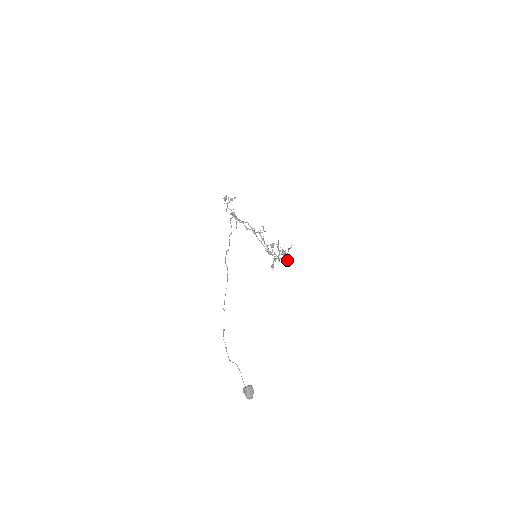
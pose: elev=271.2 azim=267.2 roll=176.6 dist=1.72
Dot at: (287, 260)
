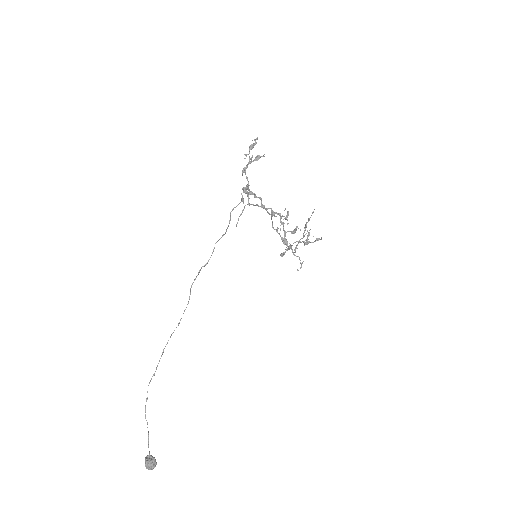
Dot at: (302, 263)
